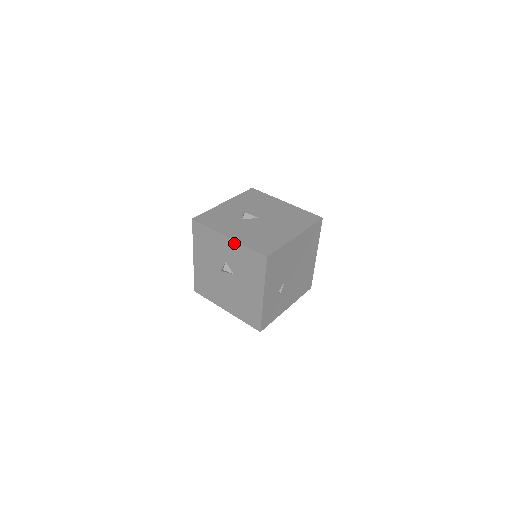
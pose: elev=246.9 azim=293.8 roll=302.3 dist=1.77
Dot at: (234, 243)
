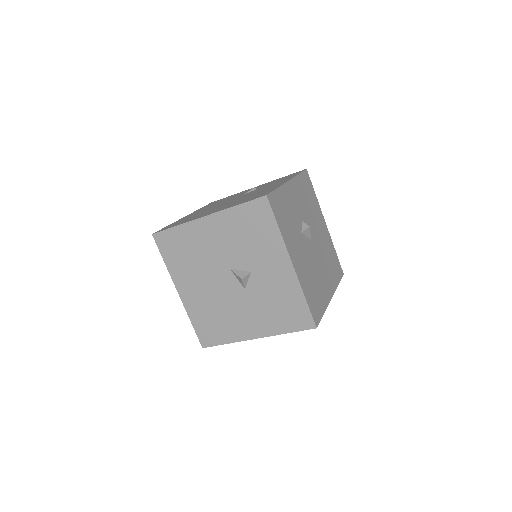
Dot at: (293, 277)
